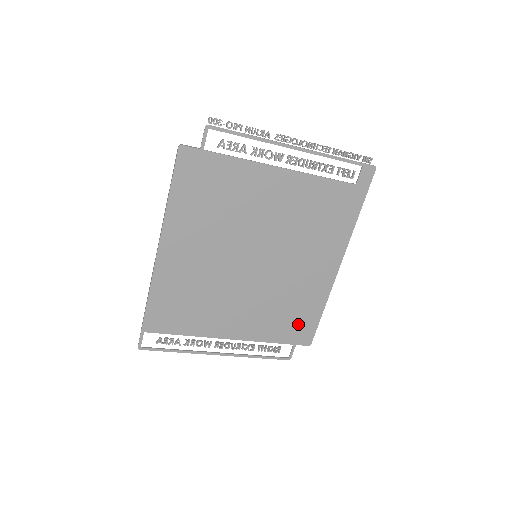
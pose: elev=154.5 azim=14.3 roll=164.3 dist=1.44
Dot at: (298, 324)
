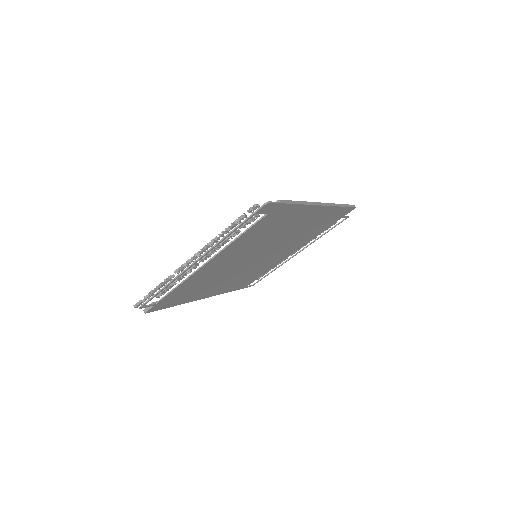
Dot at: (331, 219)
